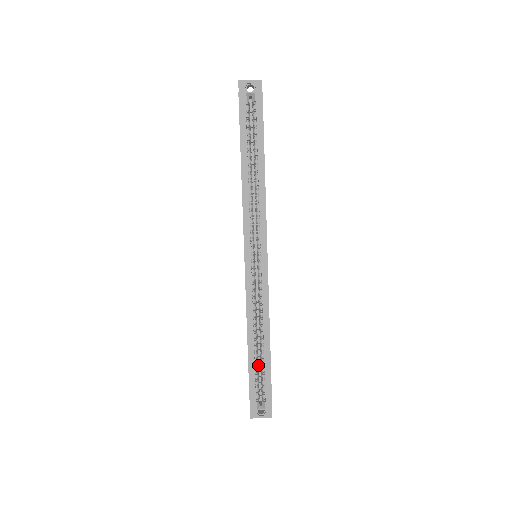
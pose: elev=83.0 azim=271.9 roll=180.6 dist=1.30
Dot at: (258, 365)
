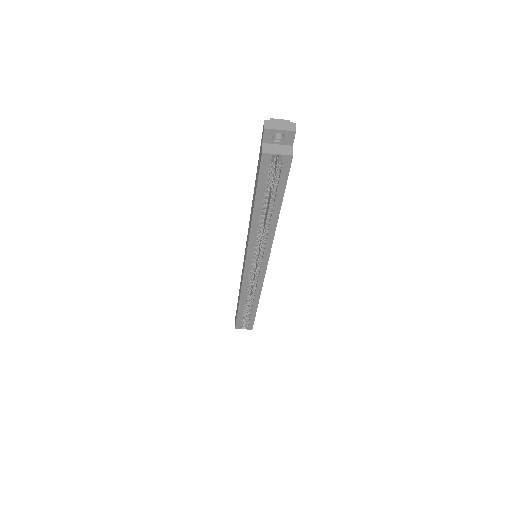
Dot at: occluded
